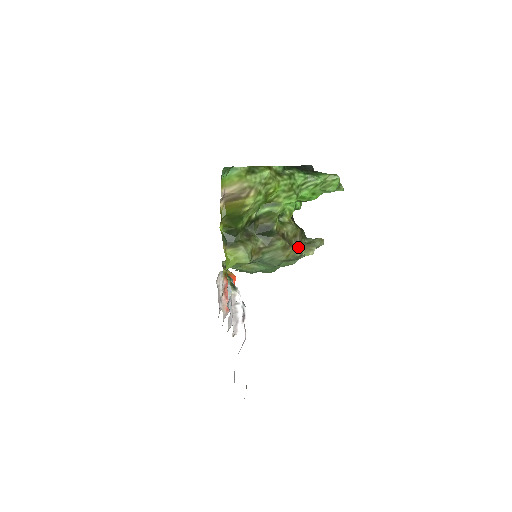
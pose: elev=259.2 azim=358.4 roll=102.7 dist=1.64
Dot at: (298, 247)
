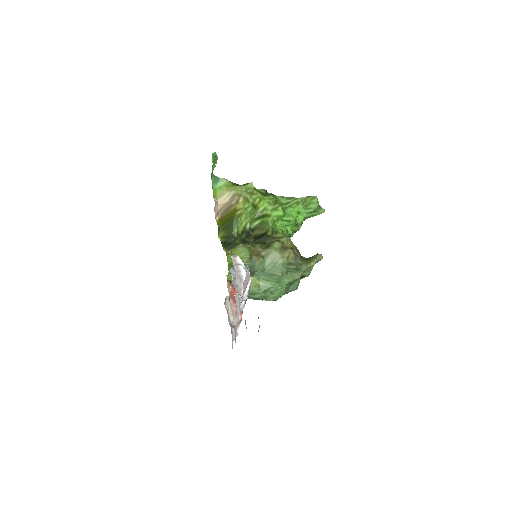
Dot at: (297, 257)
